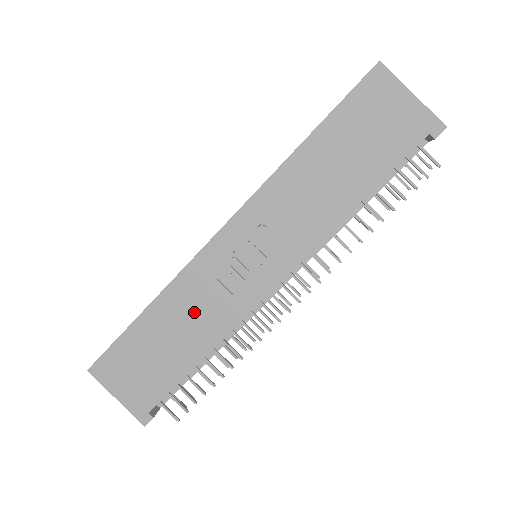
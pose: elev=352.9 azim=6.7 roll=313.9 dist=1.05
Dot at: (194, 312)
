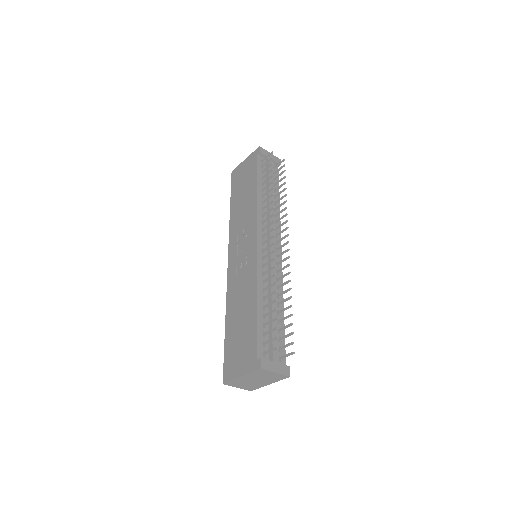
Dot at: (241, 295)
